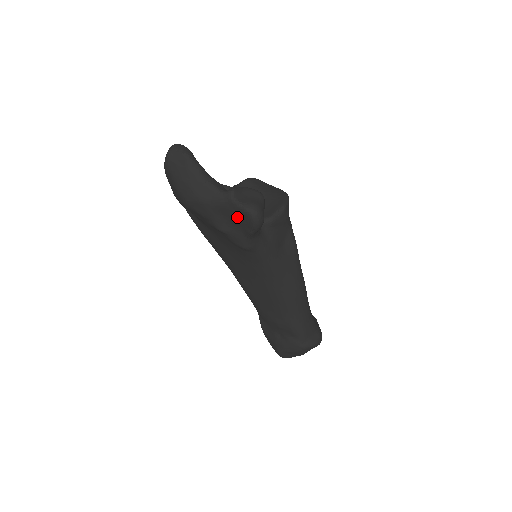
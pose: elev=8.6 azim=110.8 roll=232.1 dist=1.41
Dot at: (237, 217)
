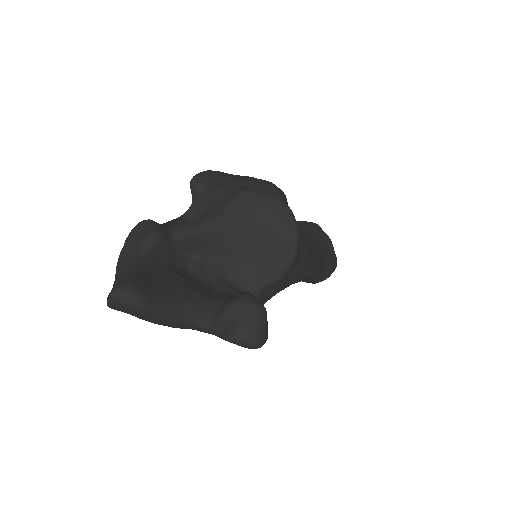
Dot at: occluded
